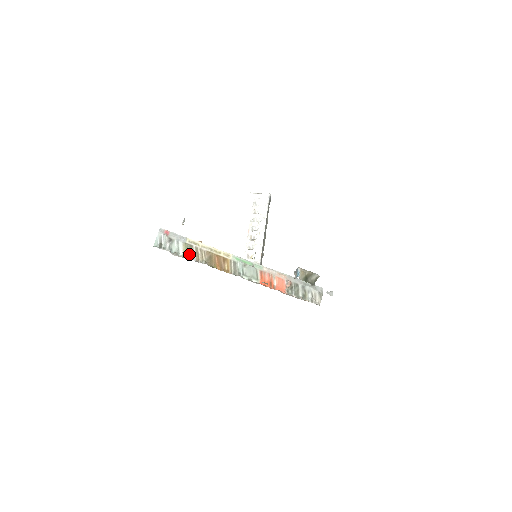
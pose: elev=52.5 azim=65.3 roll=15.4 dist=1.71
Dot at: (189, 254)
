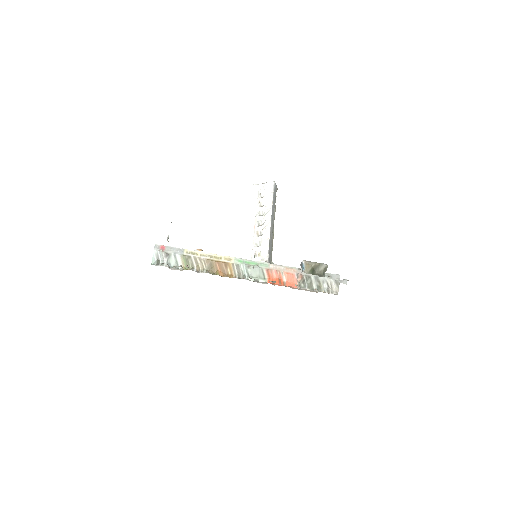
Dot at: (187, 266)
